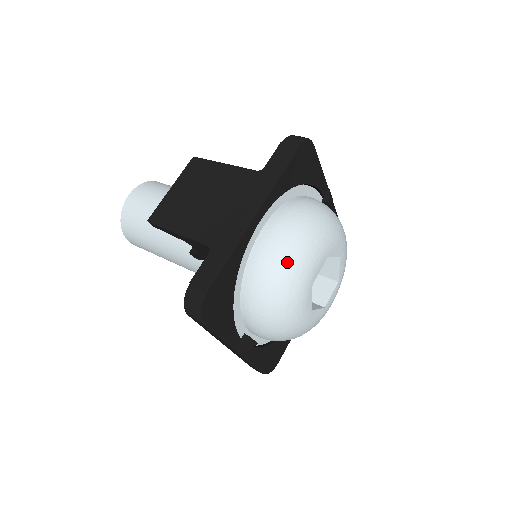
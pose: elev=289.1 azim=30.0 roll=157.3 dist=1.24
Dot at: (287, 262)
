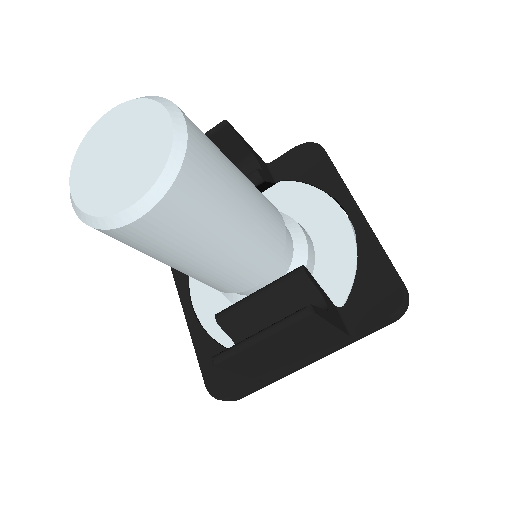
Dot at: occluded
